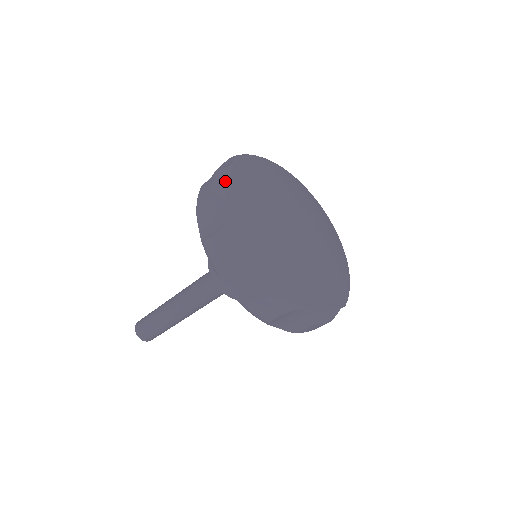
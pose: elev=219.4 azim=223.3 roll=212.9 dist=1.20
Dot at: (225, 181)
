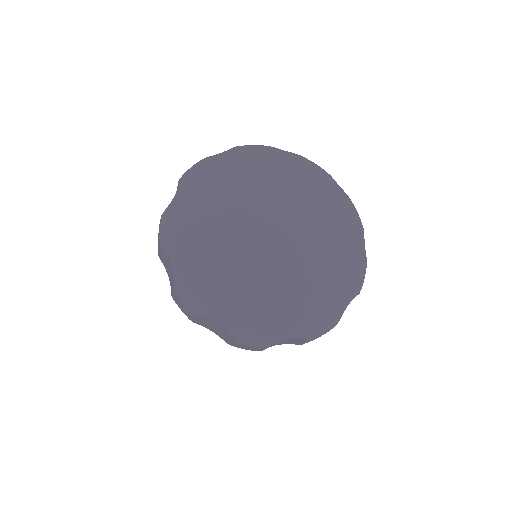
Dot at: (167, 228)
